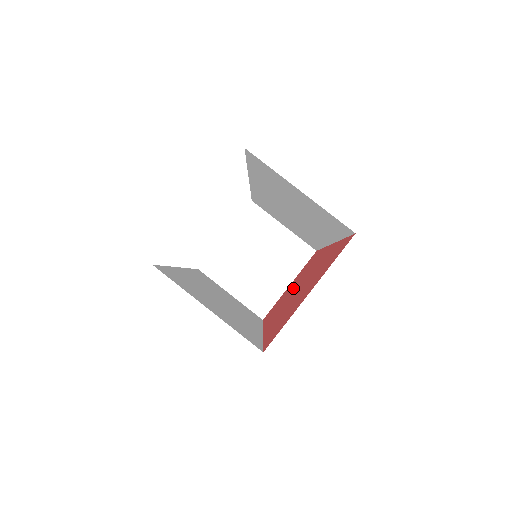
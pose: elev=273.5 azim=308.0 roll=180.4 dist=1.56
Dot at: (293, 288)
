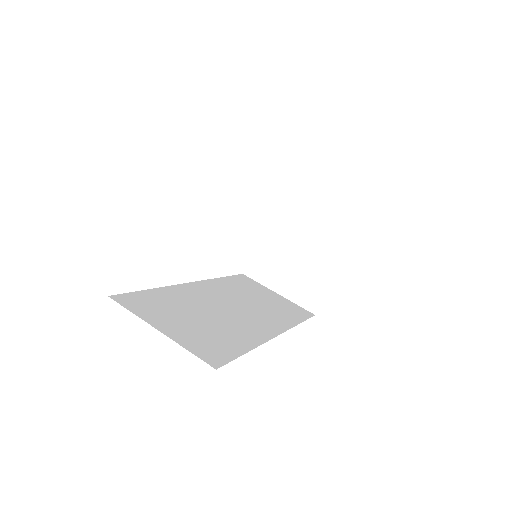
Dot at: occluded
